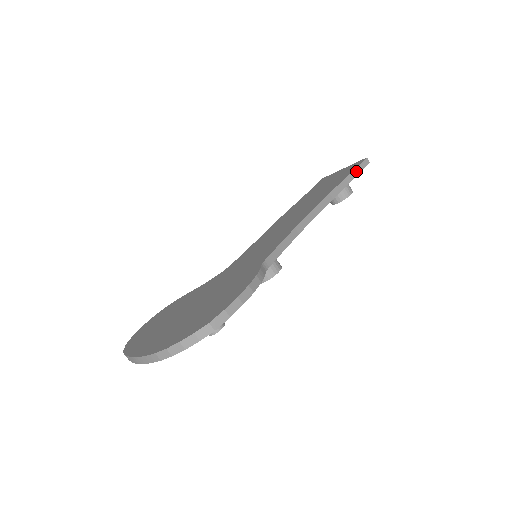
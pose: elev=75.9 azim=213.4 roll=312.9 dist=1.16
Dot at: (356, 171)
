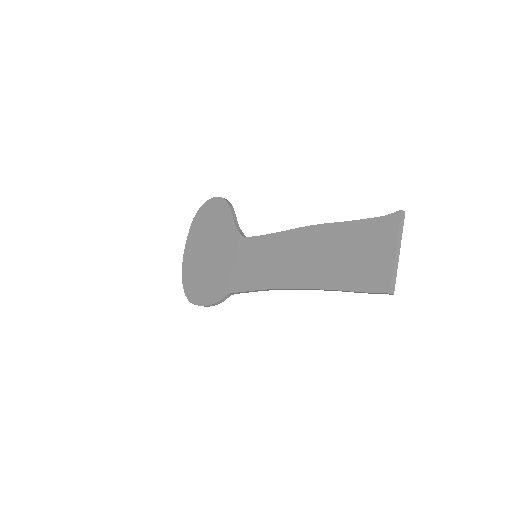
Dot at: (361, 292)
